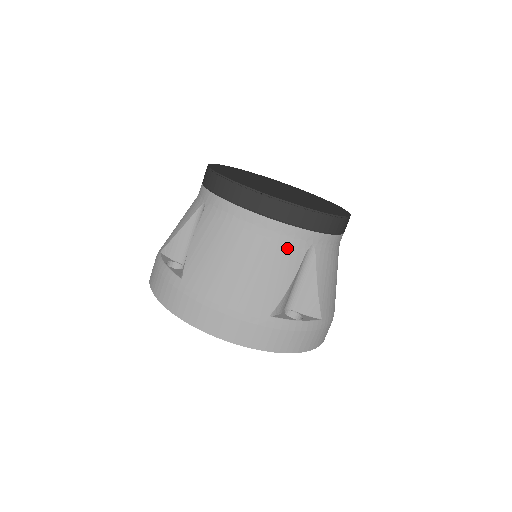
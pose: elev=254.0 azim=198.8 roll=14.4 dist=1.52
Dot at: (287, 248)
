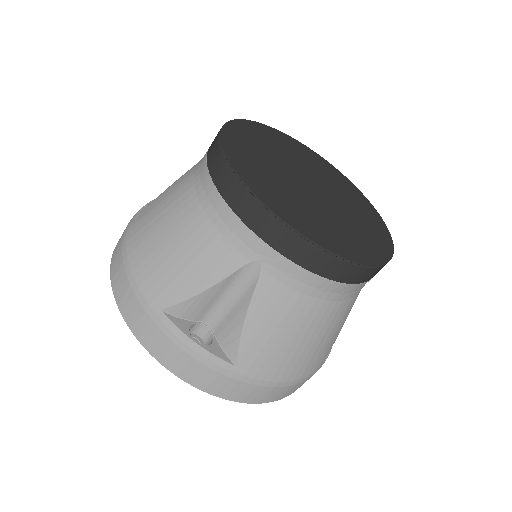
Dot at: (355, 299)
